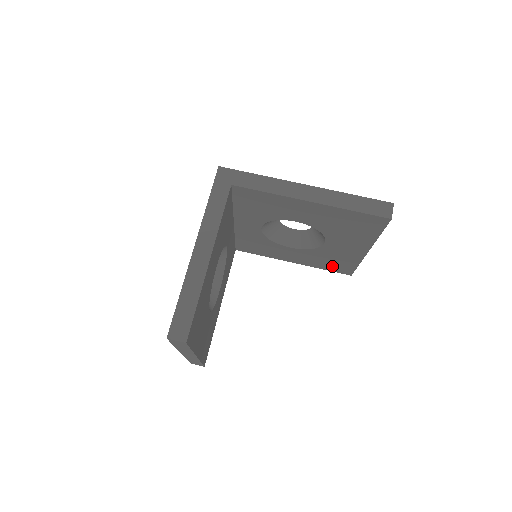
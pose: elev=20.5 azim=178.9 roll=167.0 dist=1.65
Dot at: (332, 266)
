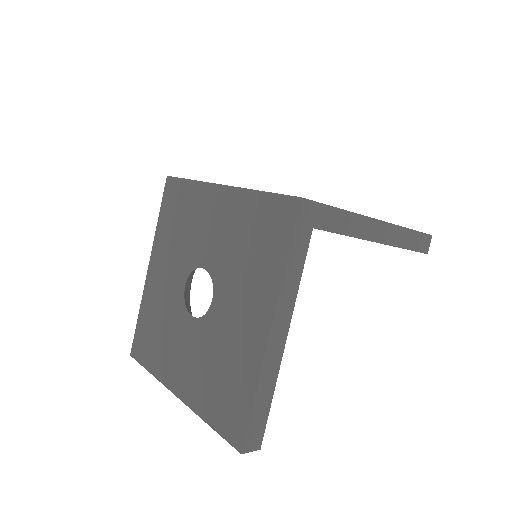
Dot at: occluded
